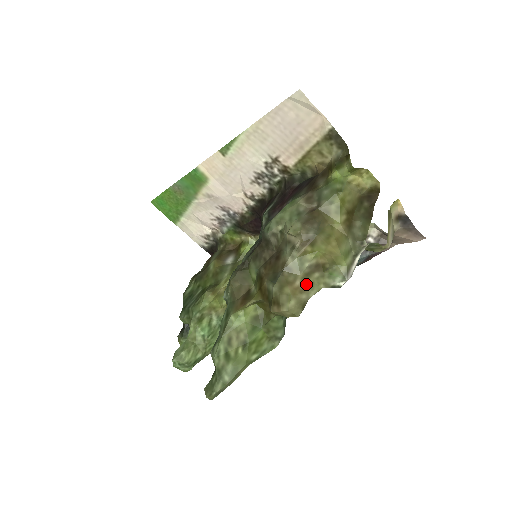
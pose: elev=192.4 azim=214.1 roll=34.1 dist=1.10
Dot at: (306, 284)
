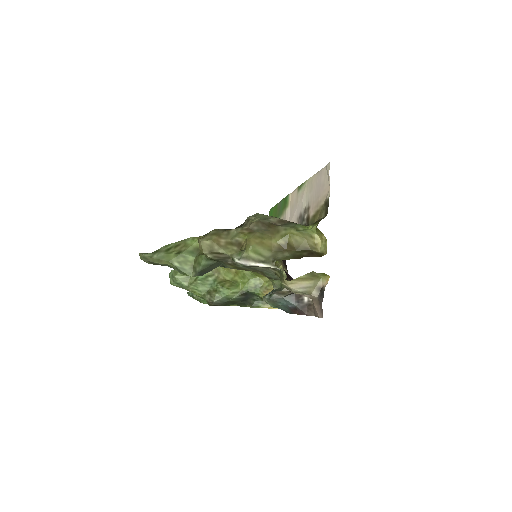
Dot at: (225, 245)
